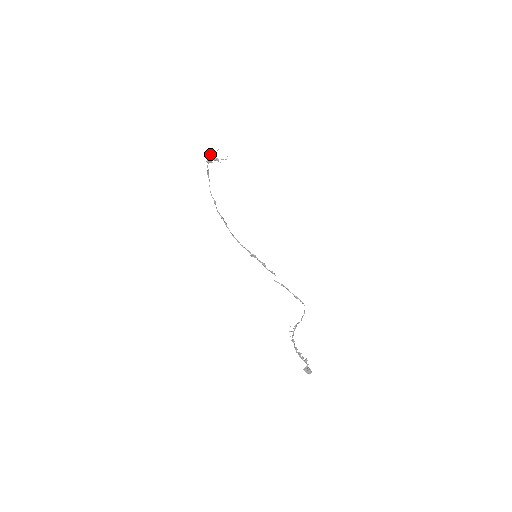
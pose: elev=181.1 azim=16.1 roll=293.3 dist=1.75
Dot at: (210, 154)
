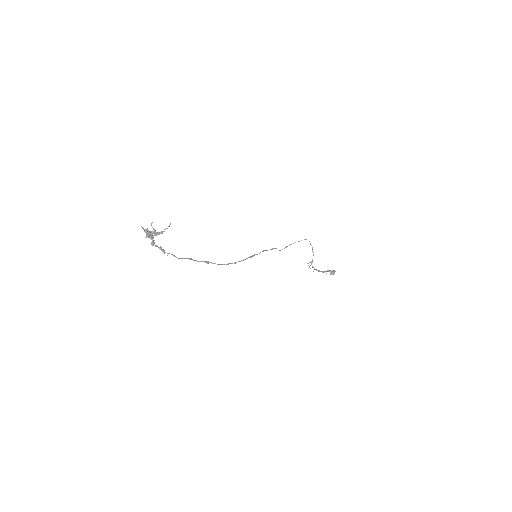
Dot at: (147, 235)
